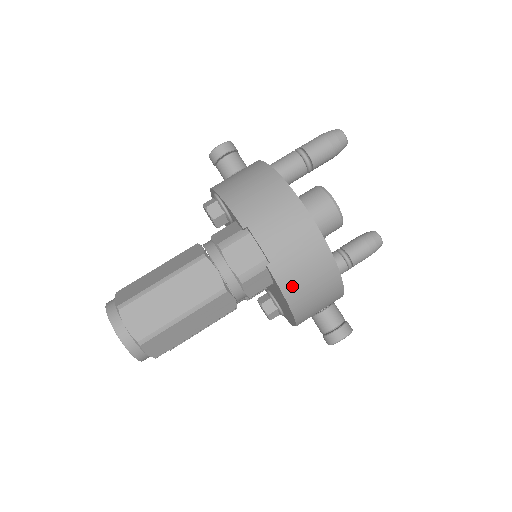
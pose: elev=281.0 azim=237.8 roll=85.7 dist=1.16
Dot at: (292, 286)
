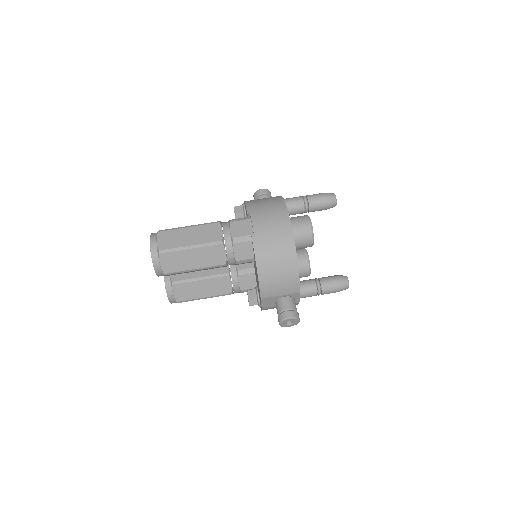
Dot at: (263, 255)
